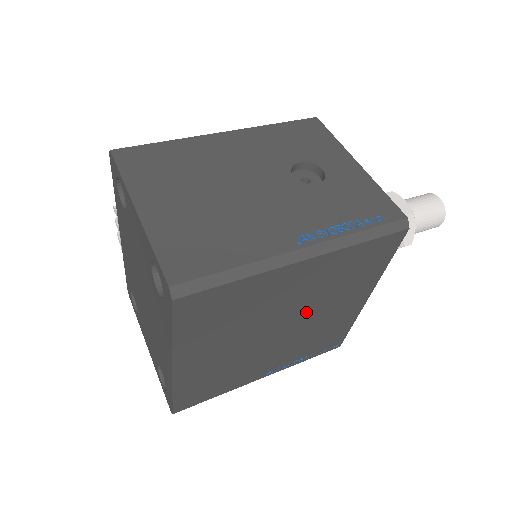
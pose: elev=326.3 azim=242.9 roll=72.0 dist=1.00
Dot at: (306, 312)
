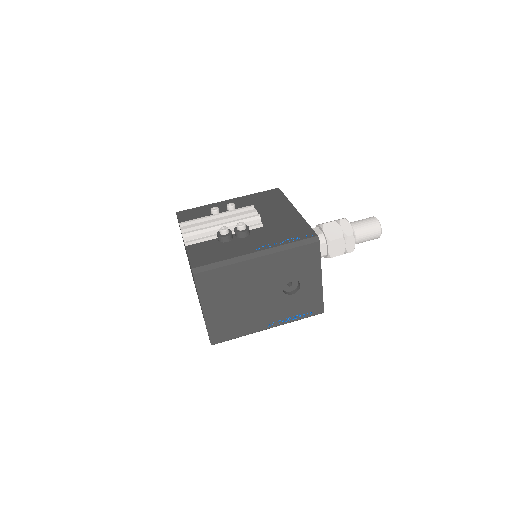
Dot at: occluded
